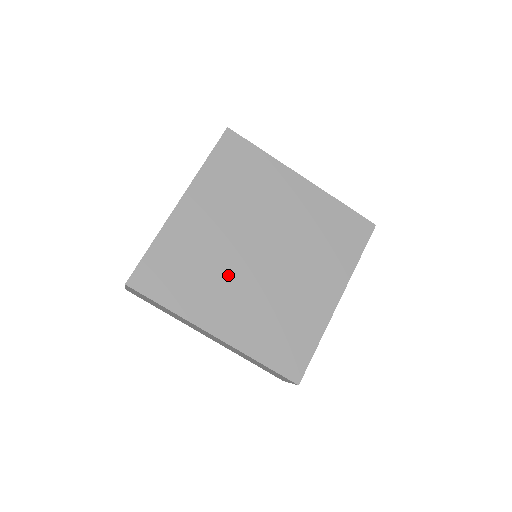
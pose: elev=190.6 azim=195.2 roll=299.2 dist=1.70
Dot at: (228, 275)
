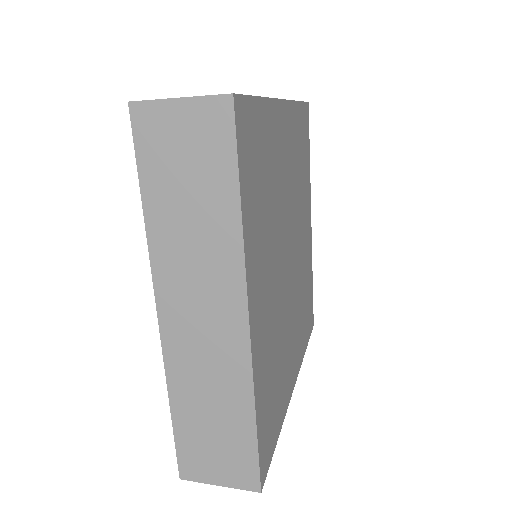
Dot at: (287, 323)
